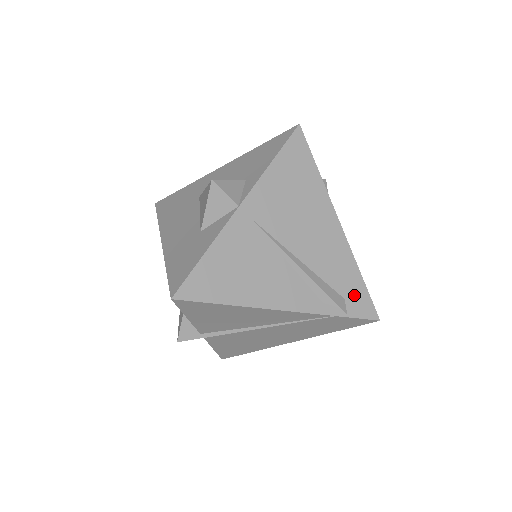
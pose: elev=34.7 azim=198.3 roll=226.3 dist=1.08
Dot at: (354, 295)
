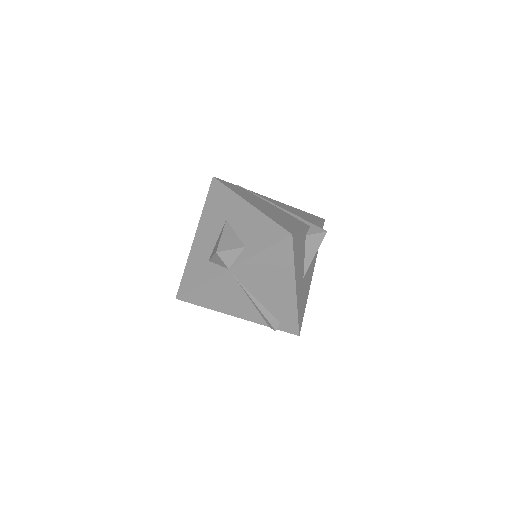
Dot at: (288, 322)
